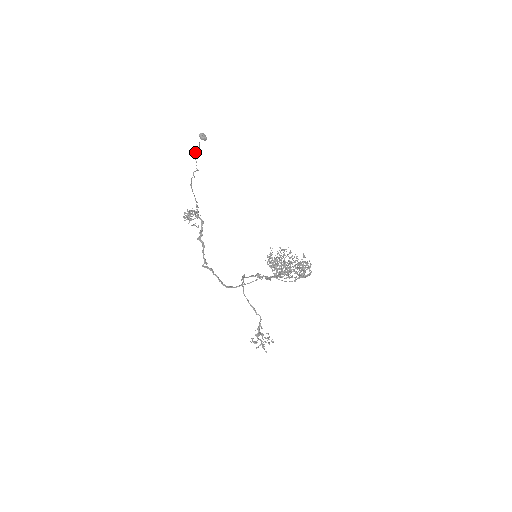
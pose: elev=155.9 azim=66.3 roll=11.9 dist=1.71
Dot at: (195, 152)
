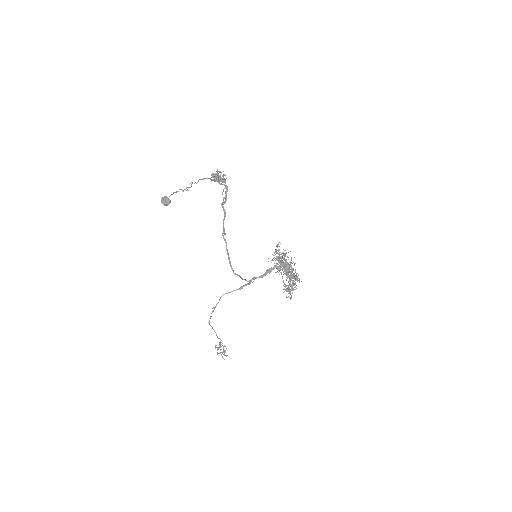
Dot at: occluded
